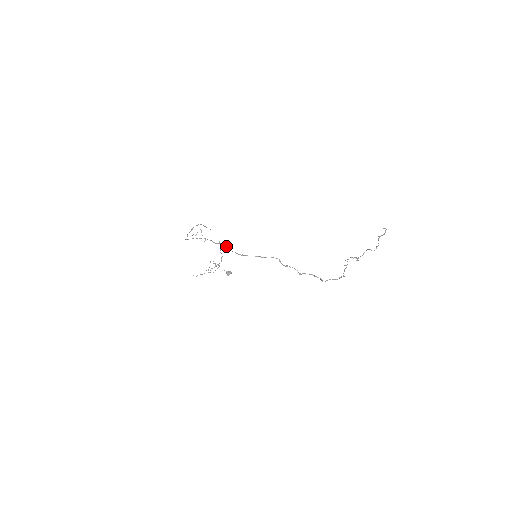
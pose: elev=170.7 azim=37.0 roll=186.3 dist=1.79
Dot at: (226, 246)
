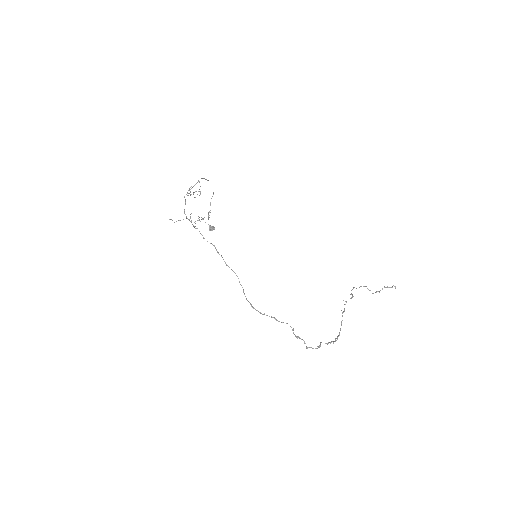
Dot at: occluded
